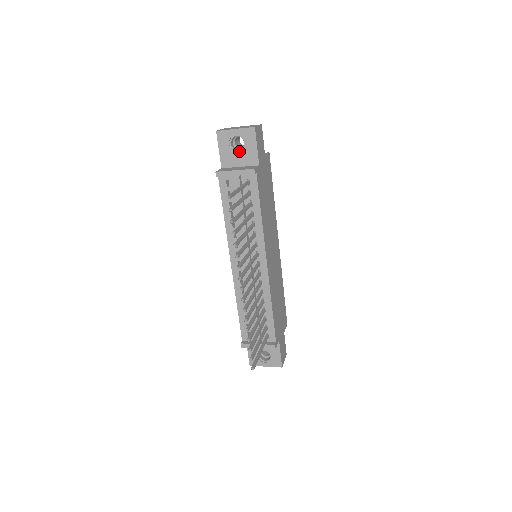
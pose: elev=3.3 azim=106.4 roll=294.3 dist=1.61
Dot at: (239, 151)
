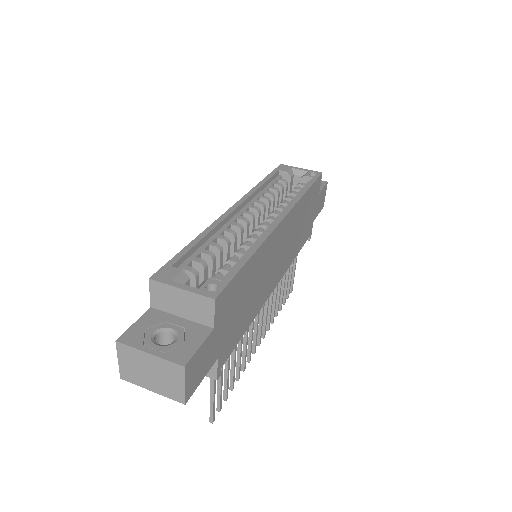
Dot at: occluded
